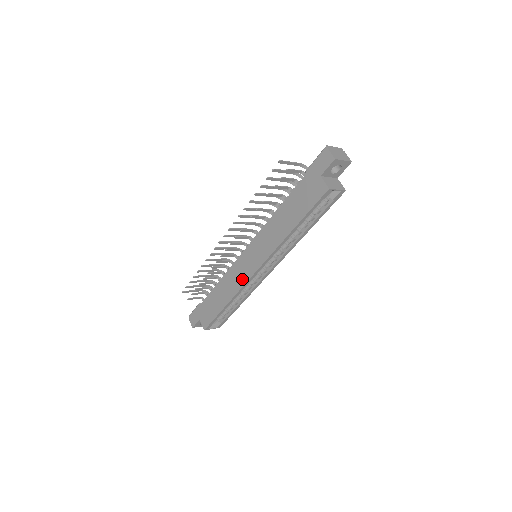
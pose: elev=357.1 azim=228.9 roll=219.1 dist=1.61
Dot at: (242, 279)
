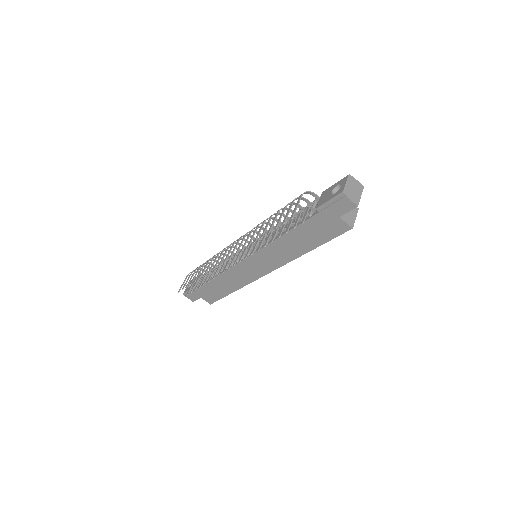
Dot at: (249, 278)
